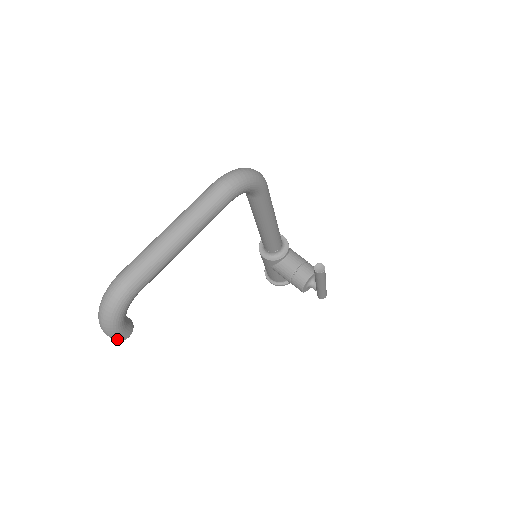
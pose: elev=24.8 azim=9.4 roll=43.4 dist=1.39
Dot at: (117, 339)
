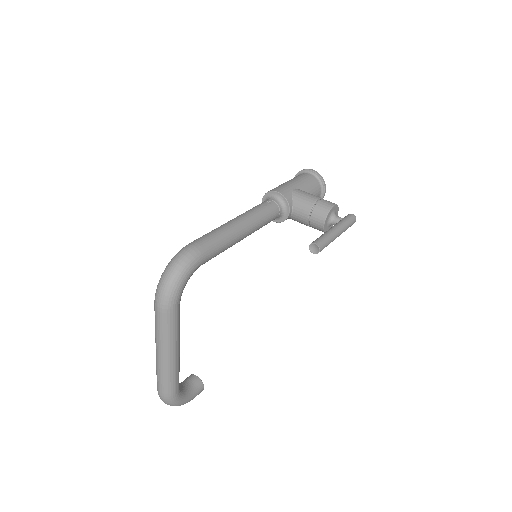
Dot at: (198, 394)
